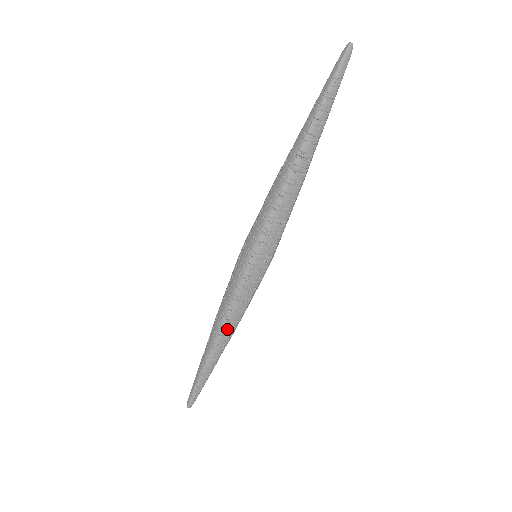
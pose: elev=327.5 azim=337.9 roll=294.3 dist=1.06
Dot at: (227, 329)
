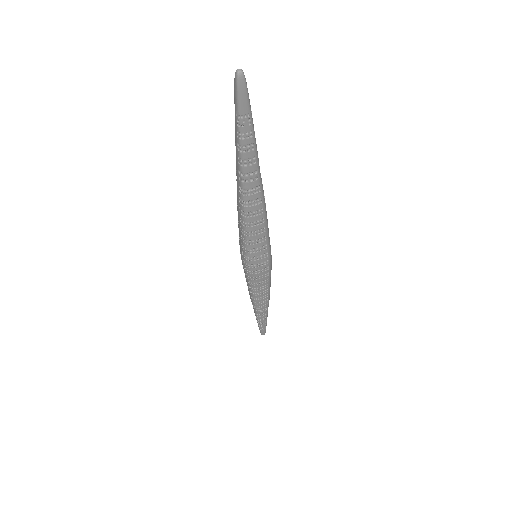
Dot at: (260, 303)
